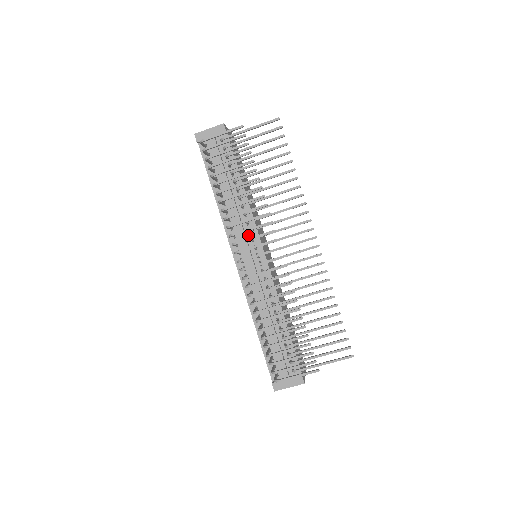
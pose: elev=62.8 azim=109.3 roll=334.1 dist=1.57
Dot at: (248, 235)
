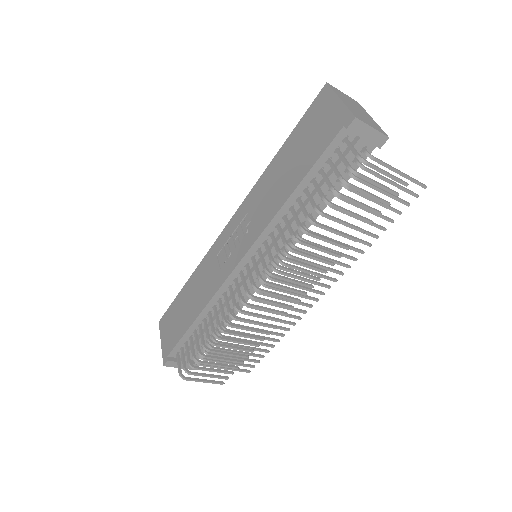
Dot at: occluded
